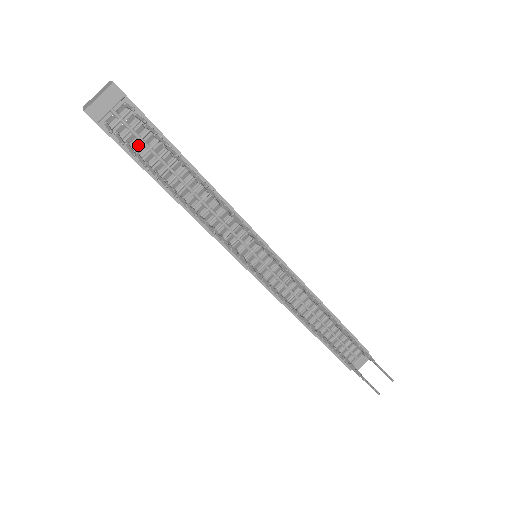
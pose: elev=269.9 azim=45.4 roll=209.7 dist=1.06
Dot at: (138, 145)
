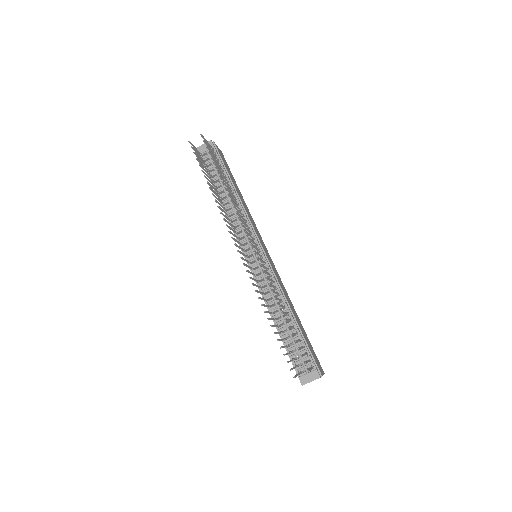
Dot at: (212, 169)
